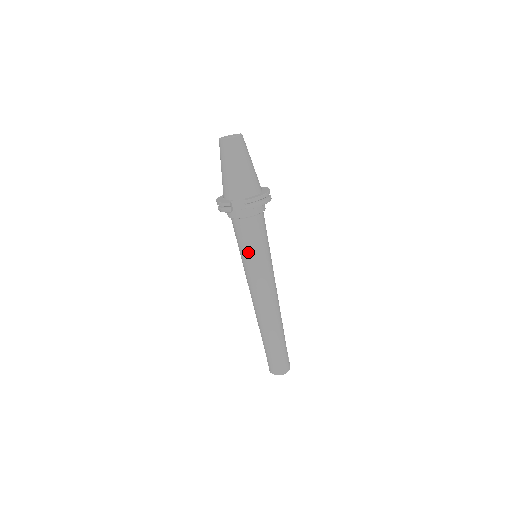
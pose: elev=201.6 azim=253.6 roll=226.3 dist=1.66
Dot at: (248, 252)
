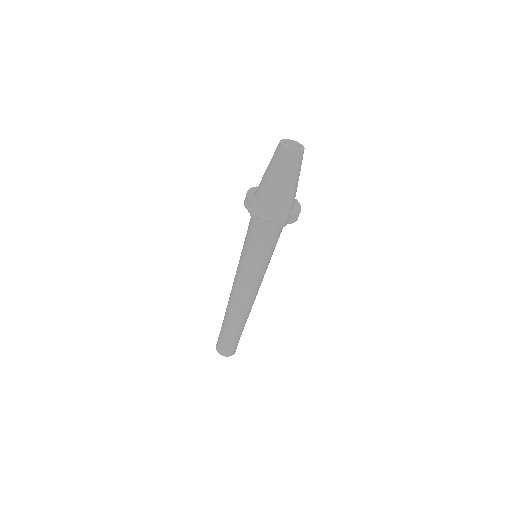
Dot at: (262, 257)
